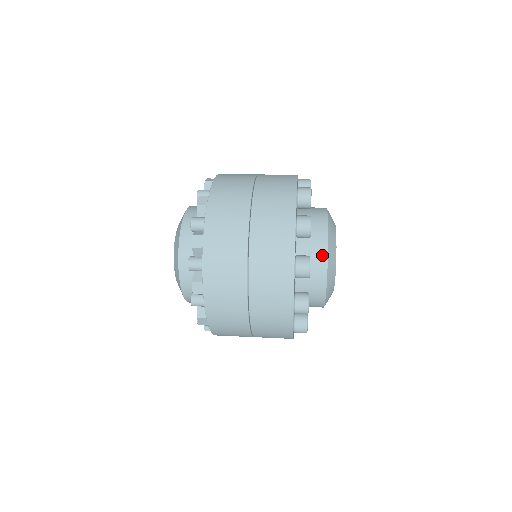
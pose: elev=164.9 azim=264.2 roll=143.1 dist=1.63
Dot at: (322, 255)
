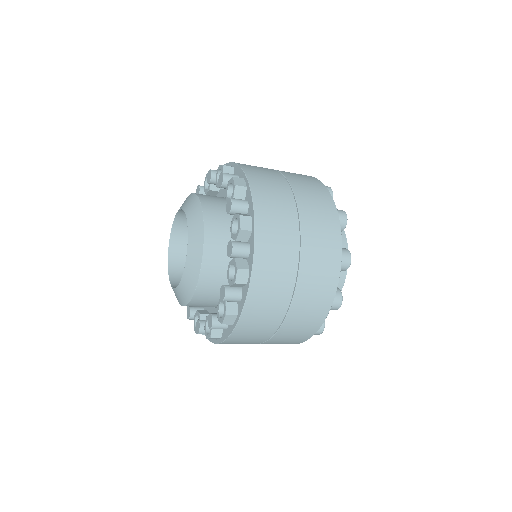
Dot at: (340, 280)
